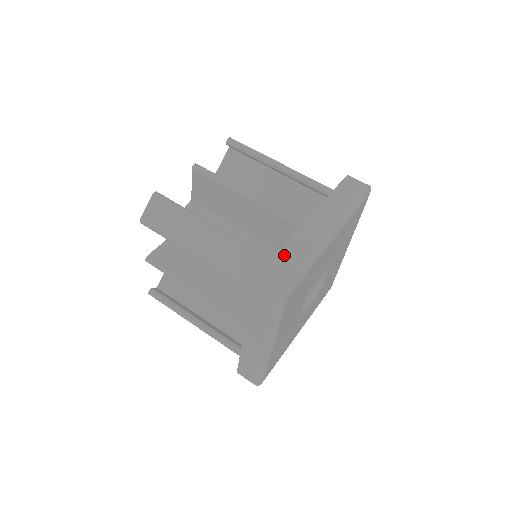
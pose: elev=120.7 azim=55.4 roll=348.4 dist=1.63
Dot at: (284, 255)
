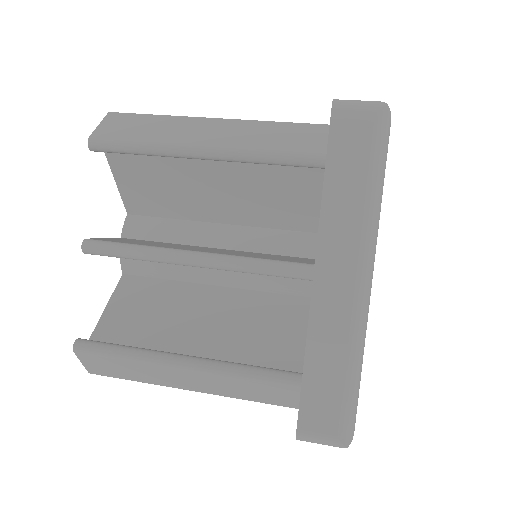
Dot at: occluded
